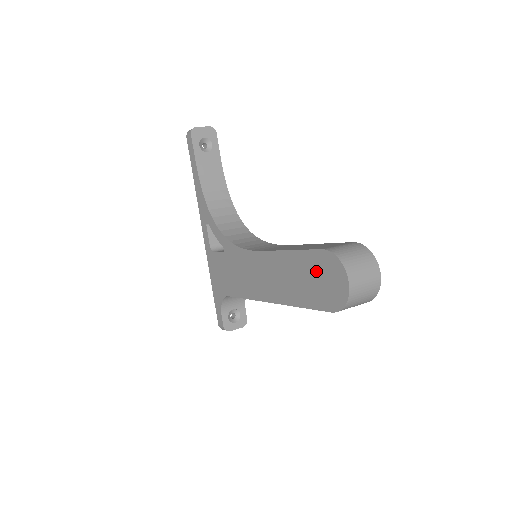
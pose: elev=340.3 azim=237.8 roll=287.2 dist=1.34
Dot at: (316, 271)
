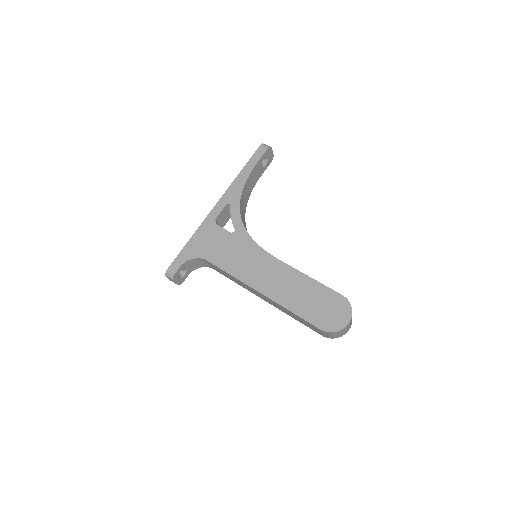
Dot at: (326, 302)
